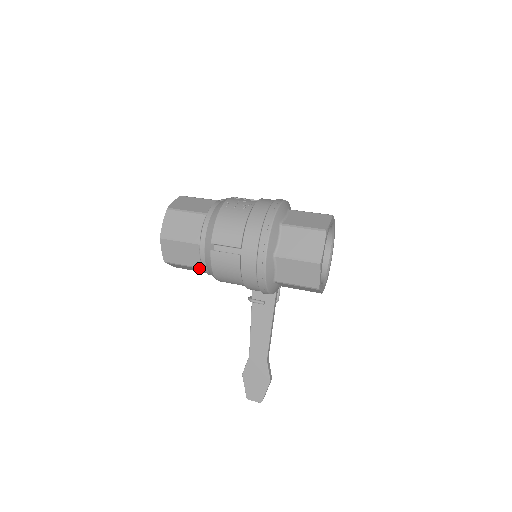
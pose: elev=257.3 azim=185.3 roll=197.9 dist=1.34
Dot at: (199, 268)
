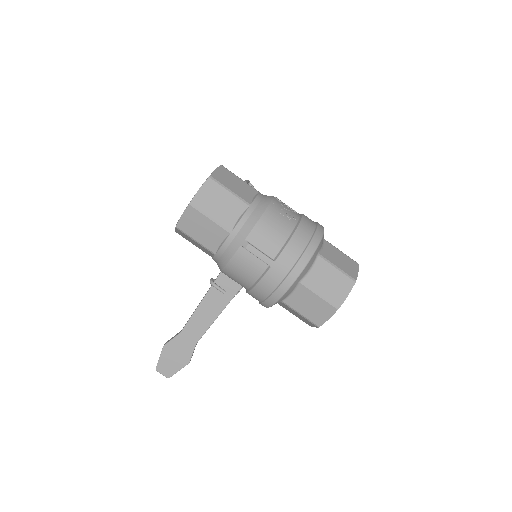
Dot at: (211, 252)
